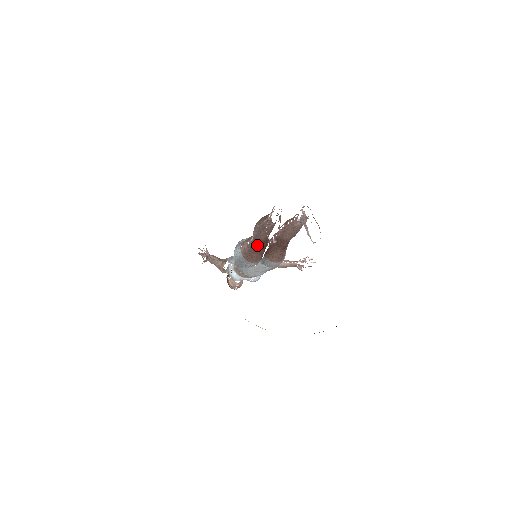
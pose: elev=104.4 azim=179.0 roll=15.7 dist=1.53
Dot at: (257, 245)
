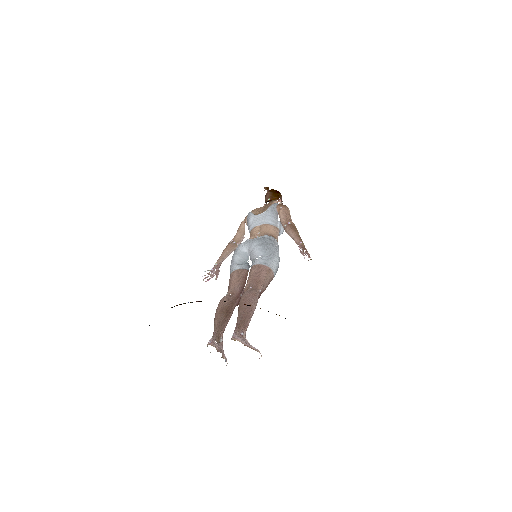
Dot at: occluded
